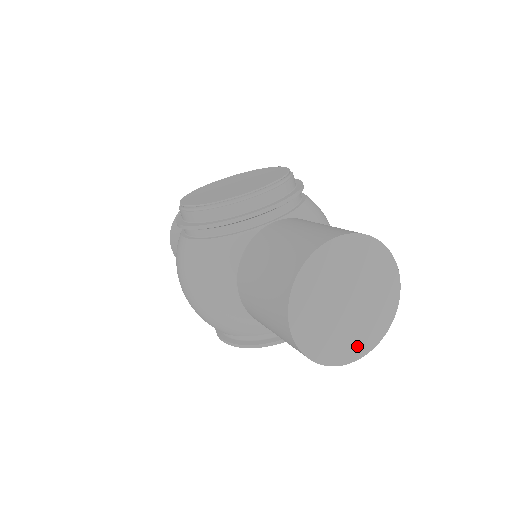
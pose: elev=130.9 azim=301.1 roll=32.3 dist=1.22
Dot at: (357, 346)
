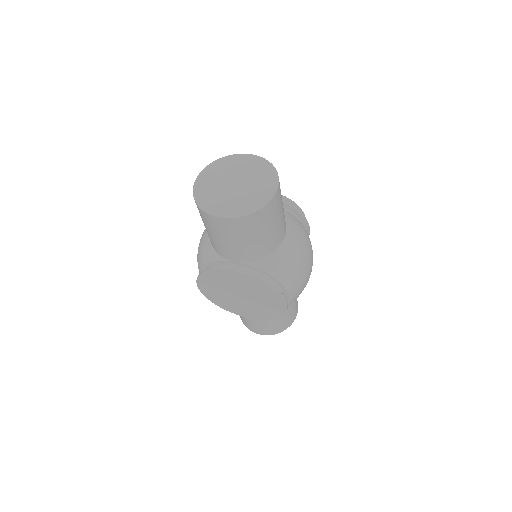
Dot at: (223, 210)
